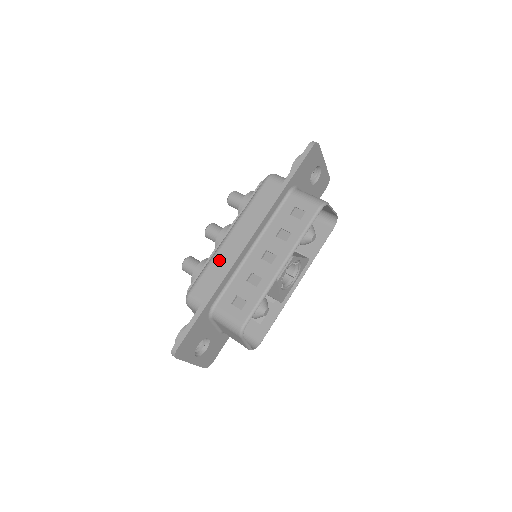
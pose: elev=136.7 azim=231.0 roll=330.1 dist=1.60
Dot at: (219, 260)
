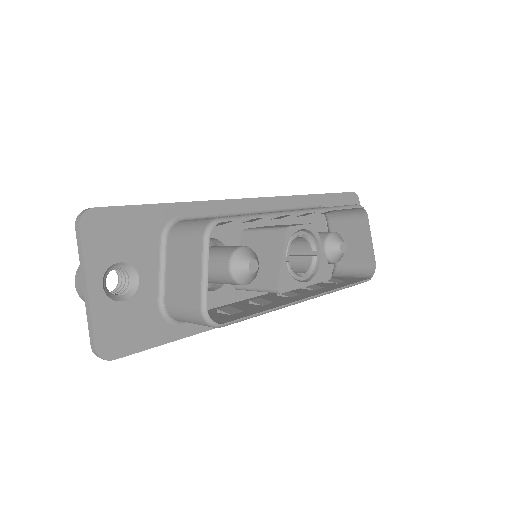
Dot at: occluded
